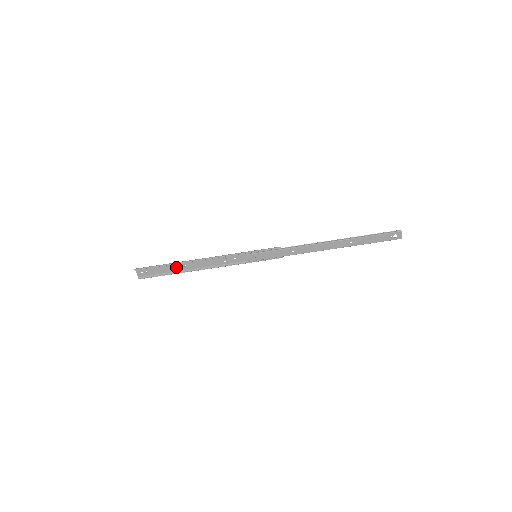
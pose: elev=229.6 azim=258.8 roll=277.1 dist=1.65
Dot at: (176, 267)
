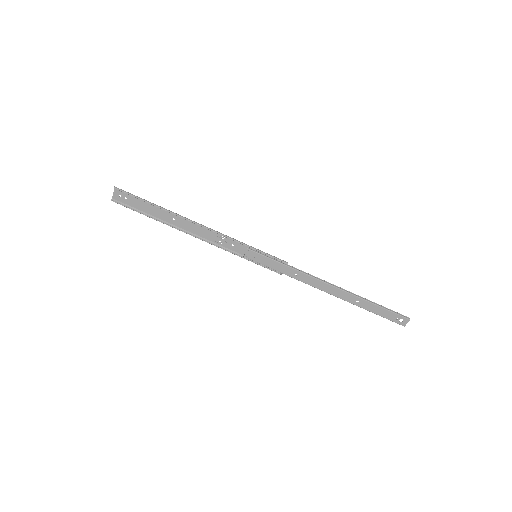
Dot at: (163, 214)
